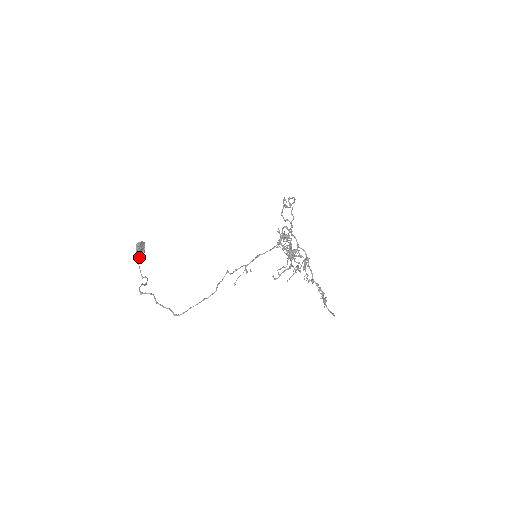
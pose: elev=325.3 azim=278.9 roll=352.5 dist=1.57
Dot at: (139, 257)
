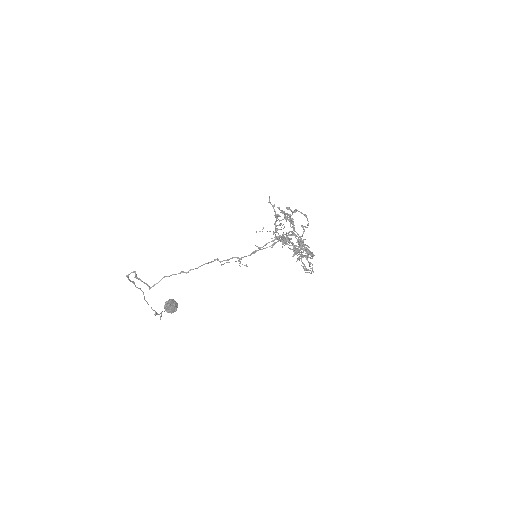
Dot at: (166, 310)
